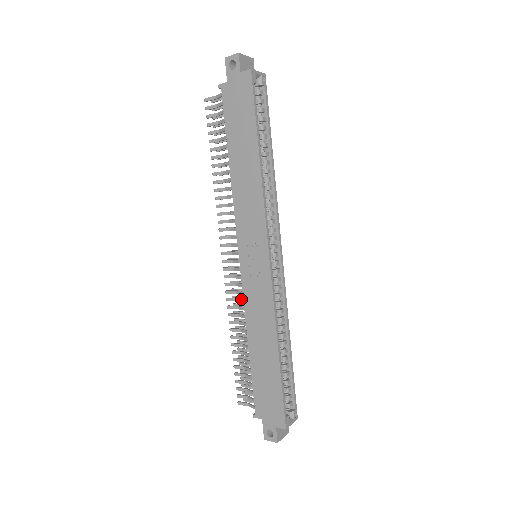
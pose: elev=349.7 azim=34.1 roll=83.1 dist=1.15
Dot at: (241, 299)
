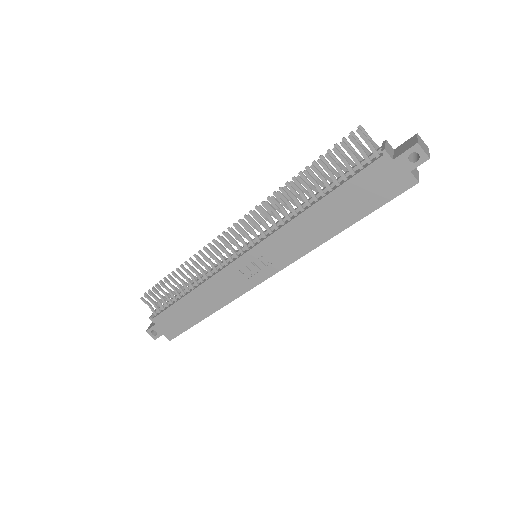
Dot at: (214, 266)
